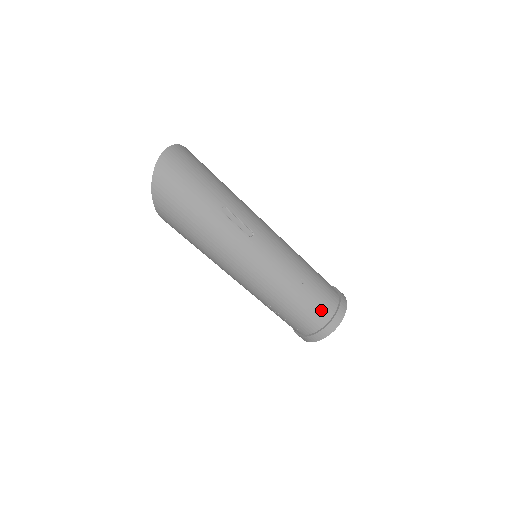
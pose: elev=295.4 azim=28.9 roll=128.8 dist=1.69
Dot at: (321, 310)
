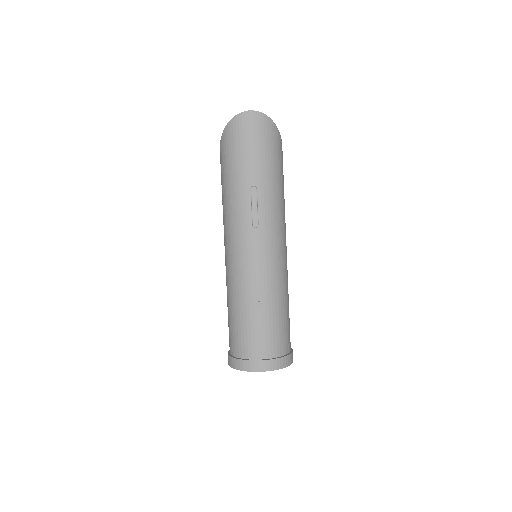
Dot at: (251, 343)
